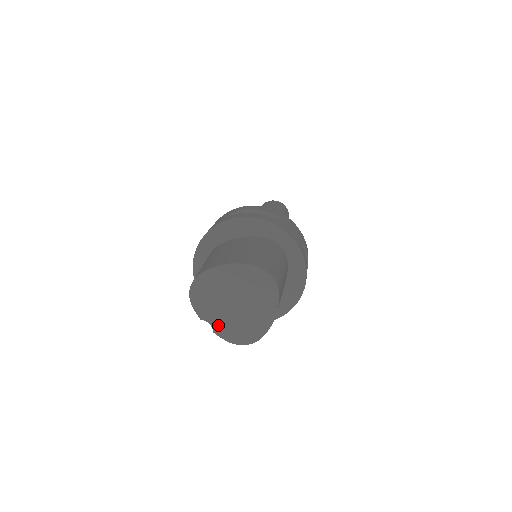
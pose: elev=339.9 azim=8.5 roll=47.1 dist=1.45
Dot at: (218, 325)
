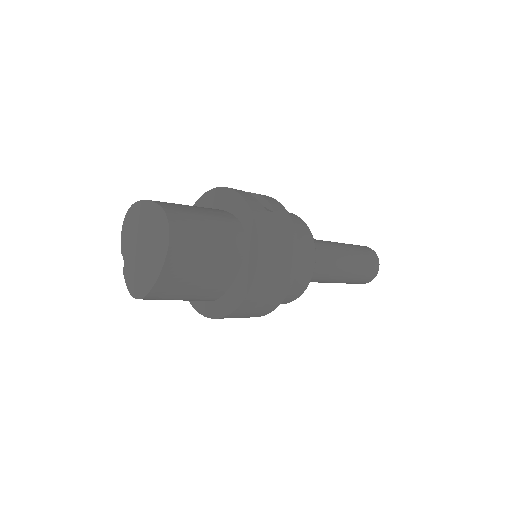
Dot at: (127, 265)
